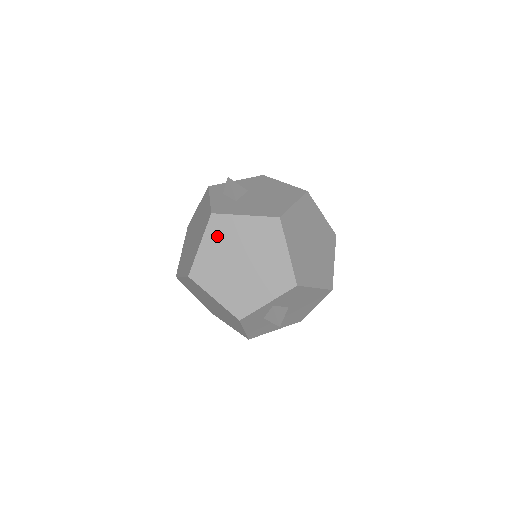
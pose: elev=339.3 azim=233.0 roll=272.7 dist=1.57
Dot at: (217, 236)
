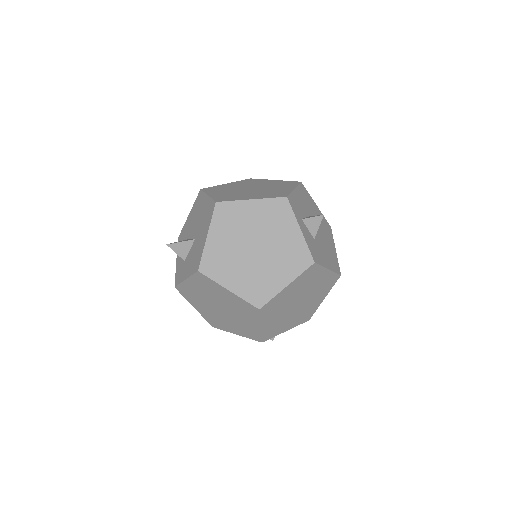
Dot at: (303, 281)
